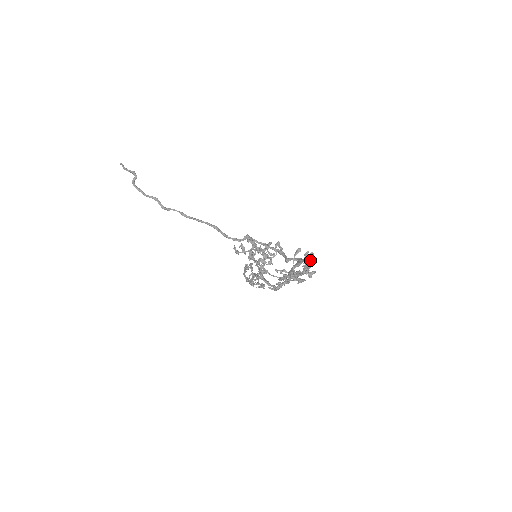
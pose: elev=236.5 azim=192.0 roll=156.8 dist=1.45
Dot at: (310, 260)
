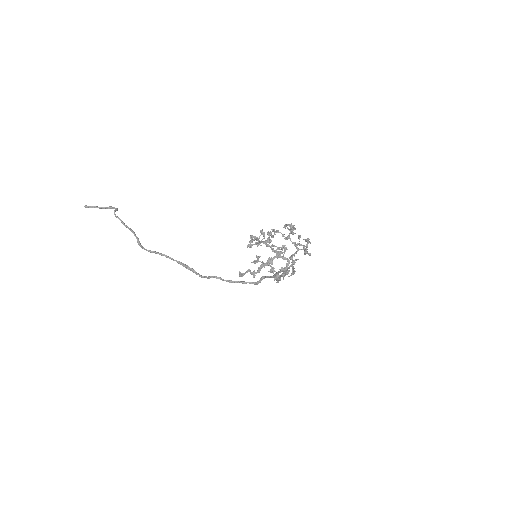
Dot at: (309, 241)
